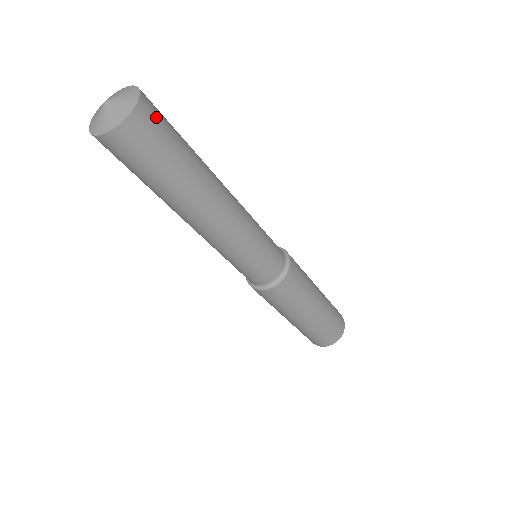
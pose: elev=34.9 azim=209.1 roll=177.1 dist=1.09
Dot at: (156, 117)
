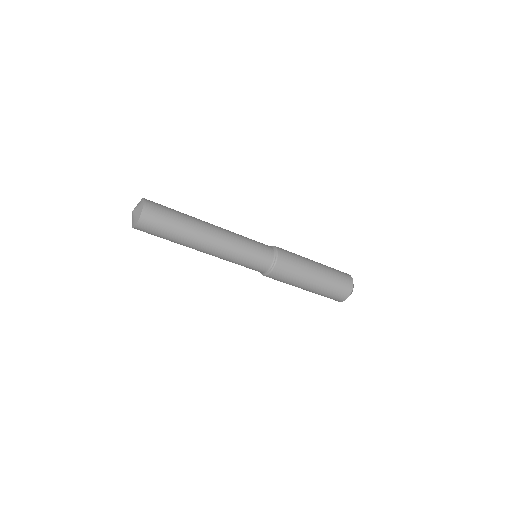
Dot at: (155, 212)
